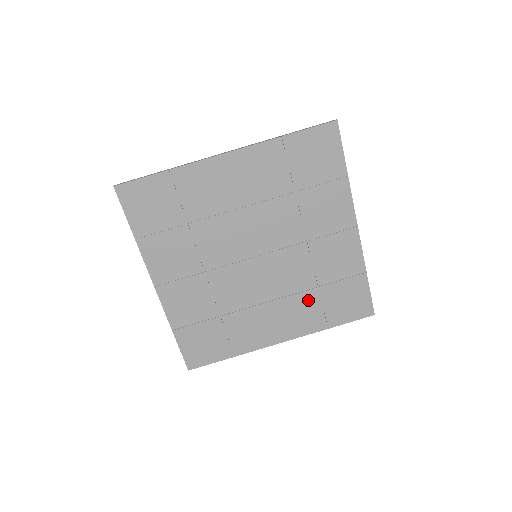
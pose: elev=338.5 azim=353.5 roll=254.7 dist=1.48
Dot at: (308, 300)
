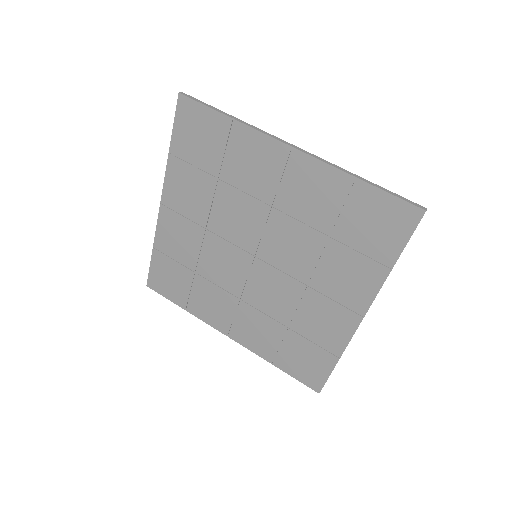
Dot at: (273, 329)
